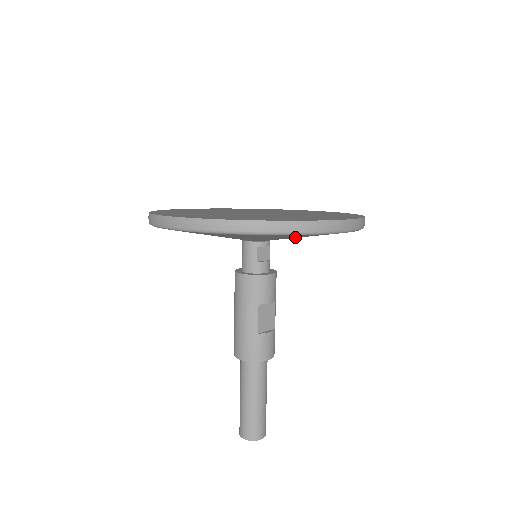
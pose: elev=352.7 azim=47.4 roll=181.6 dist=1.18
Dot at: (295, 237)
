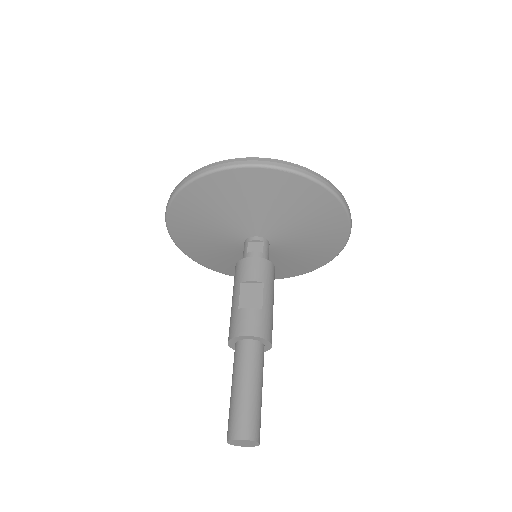
Dot at: (240, 200)
